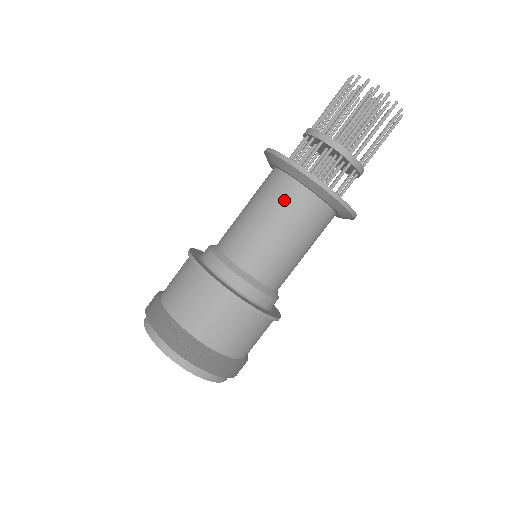
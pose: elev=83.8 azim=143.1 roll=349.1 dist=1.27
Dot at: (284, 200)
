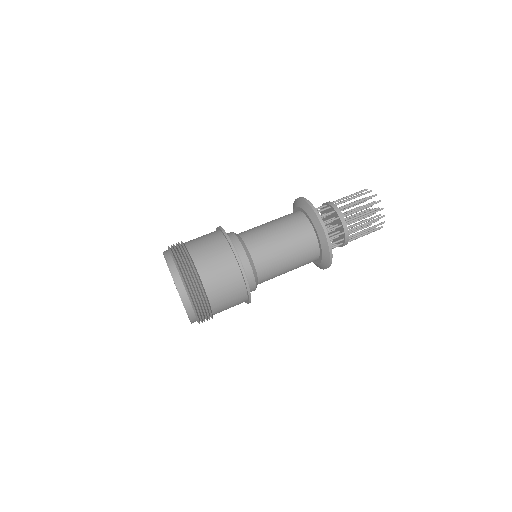
Dot at: (284, 216)
